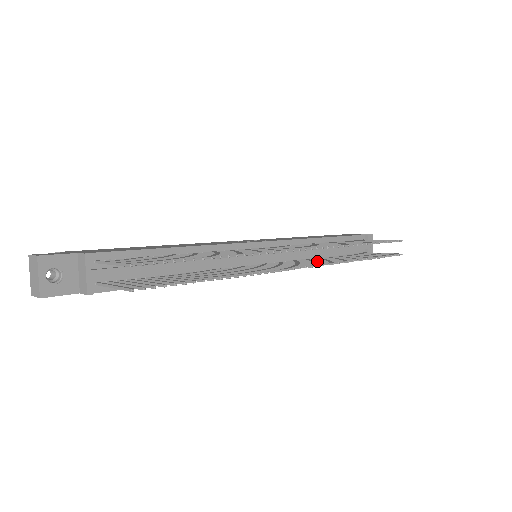
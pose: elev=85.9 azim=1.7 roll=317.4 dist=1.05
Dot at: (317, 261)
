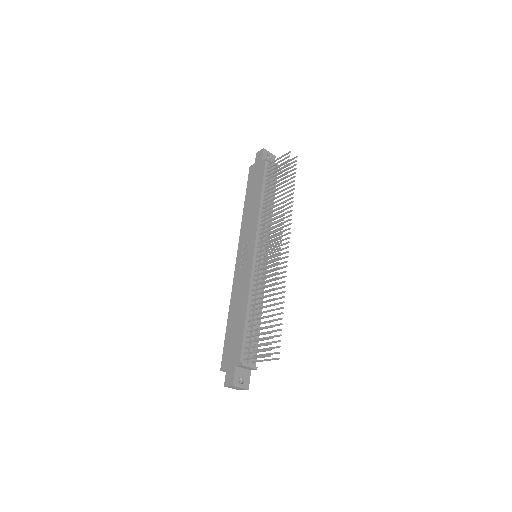
Dot at: occluded
